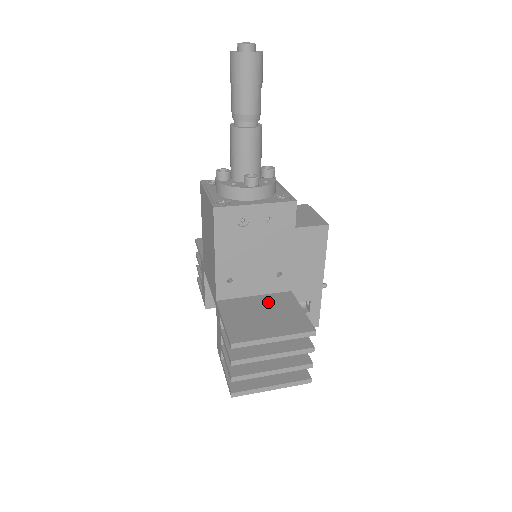
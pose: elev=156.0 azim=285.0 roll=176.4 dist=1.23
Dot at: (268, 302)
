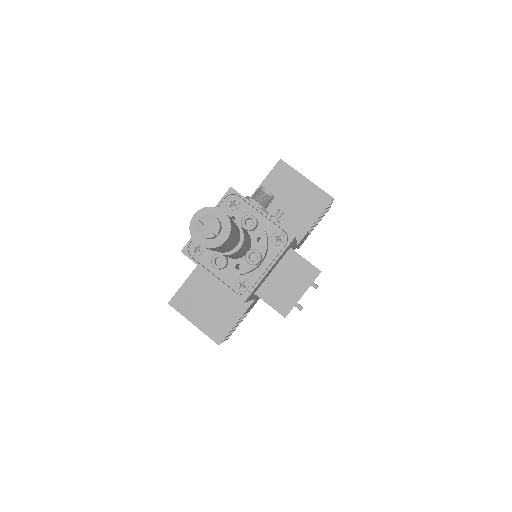
Dot at: (228, 293)
